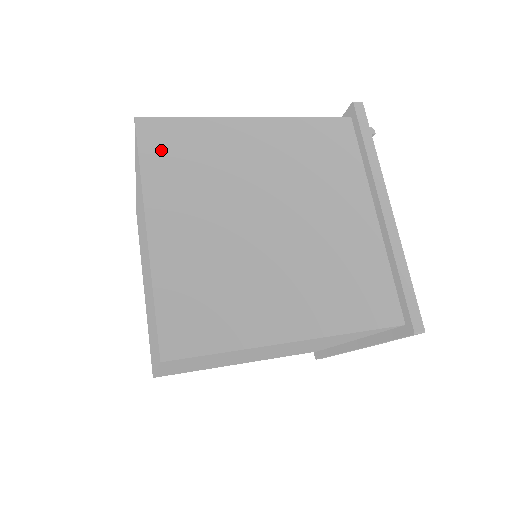
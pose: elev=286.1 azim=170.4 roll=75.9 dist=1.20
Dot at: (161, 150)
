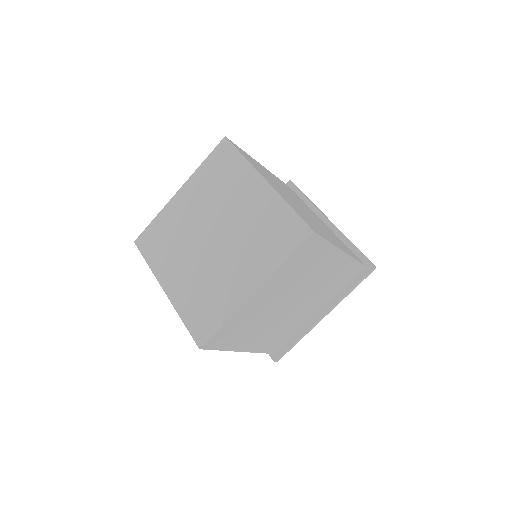
Dot at: occluded
